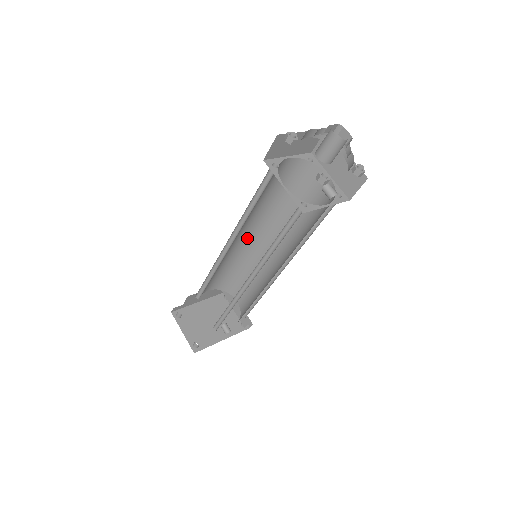
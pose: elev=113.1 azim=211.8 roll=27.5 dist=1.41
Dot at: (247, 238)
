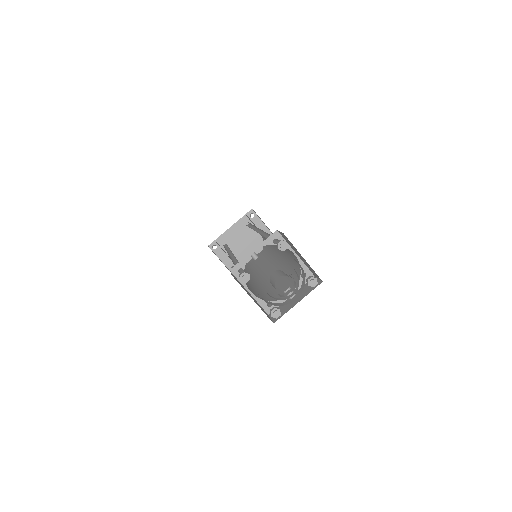
Dot at: occluded
